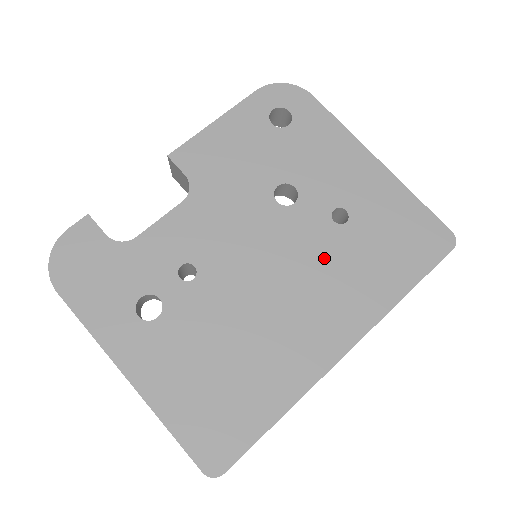
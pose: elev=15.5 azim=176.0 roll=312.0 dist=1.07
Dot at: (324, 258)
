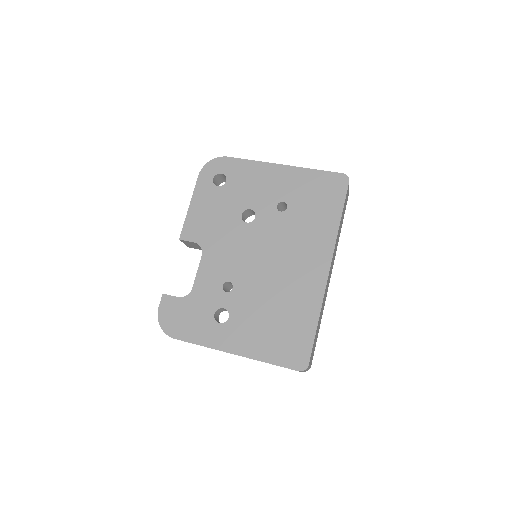
Dot at: (288, 233)
